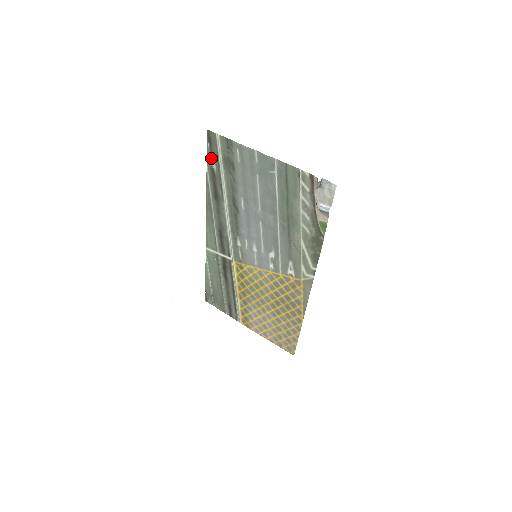
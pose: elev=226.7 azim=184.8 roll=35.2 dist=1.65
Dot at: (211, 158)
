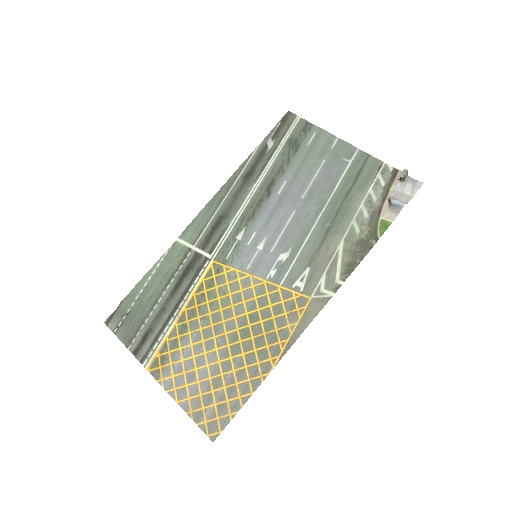
Dot at: (272, 137)
